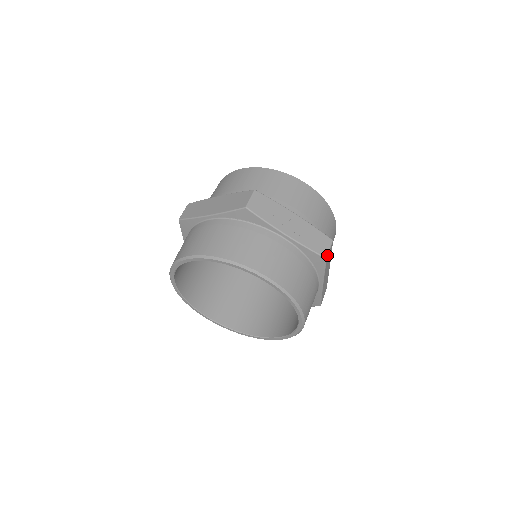
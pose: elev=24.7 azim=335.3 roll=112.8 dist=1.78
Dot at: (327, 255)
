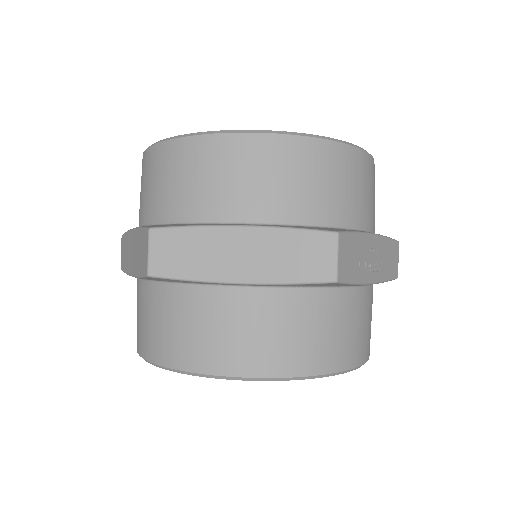
Dot at: occluded
